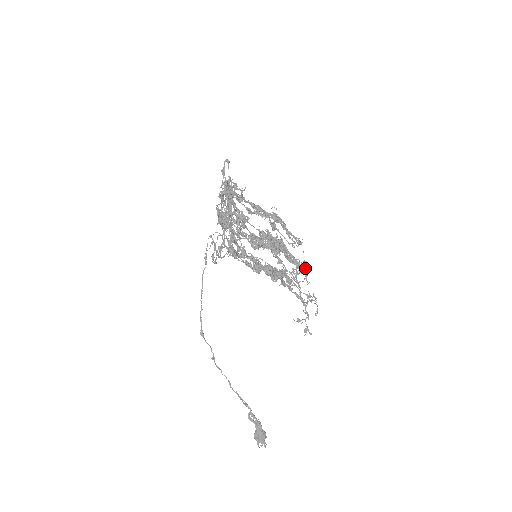
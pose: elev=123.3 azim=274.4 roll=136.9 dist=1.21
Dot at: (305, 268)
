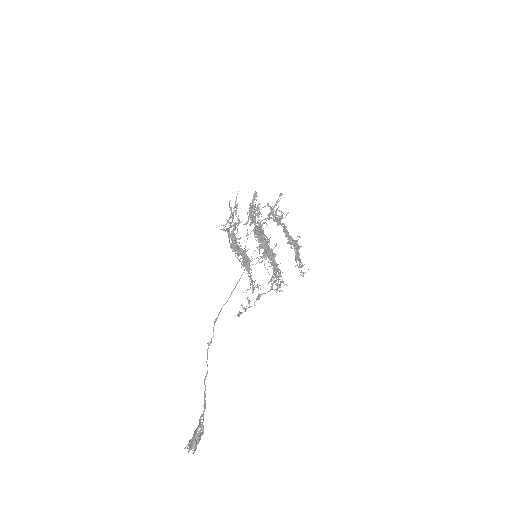
Dot at: (274, 270)
